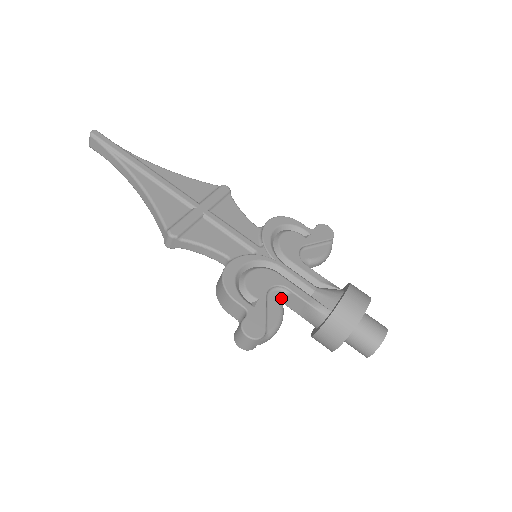
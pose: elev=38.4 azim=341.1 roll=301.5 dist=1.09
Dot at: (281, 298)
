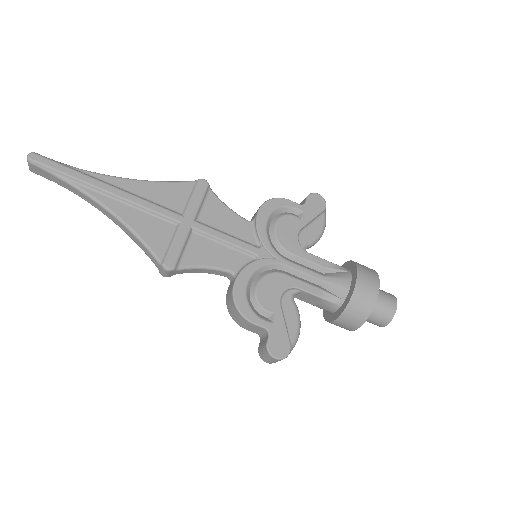
Dot at: (293, 299)
